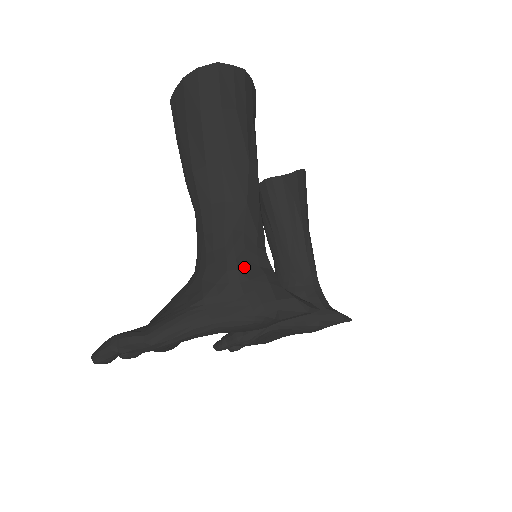
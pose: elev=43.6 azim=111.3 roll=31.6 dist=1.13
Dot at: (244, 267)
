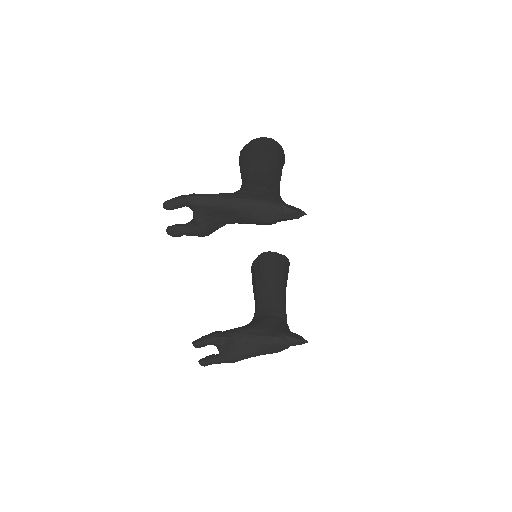
Dot at: (269, 188)
